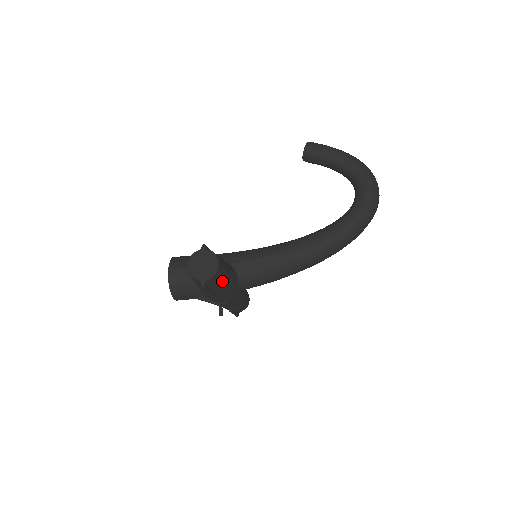
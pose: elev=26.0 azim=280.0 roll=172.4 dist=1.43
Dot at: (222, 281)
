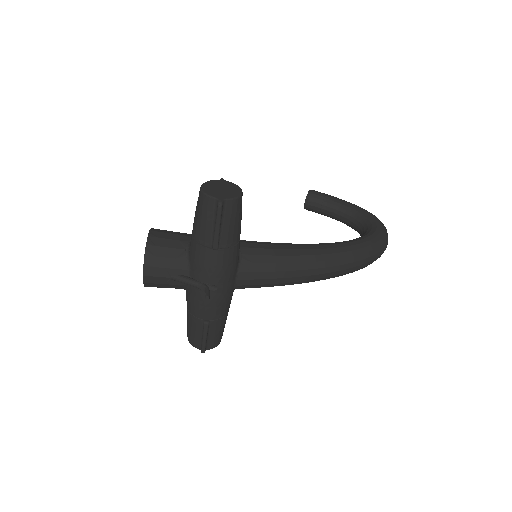
Dot at: (235, 224)
